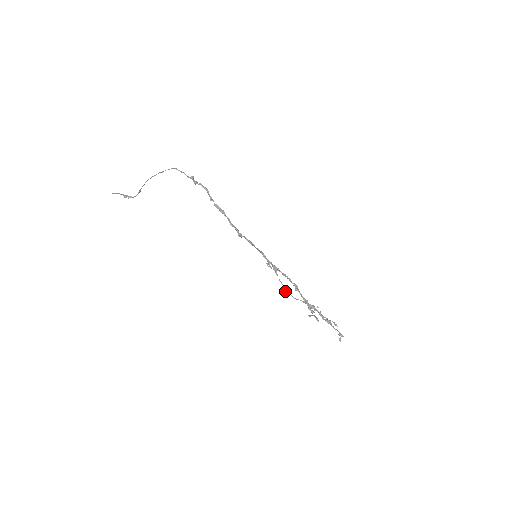
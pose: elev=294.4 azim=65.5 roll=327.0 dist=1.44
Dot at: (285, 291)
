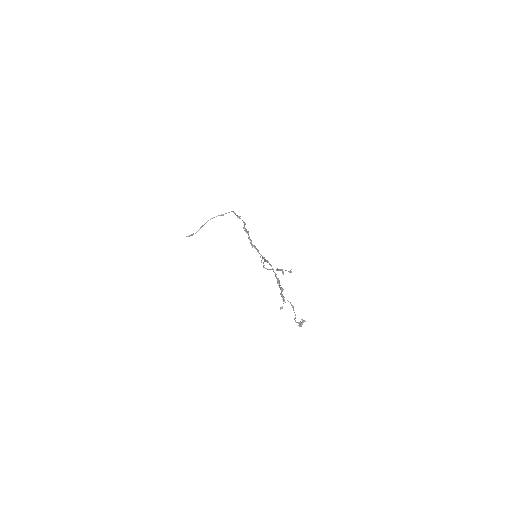
Dot at: (263, 266)
